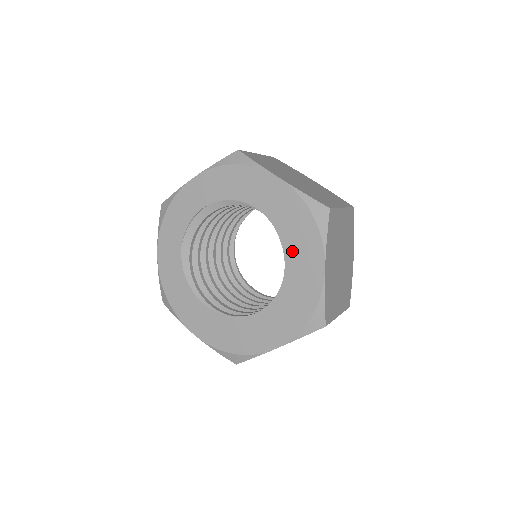
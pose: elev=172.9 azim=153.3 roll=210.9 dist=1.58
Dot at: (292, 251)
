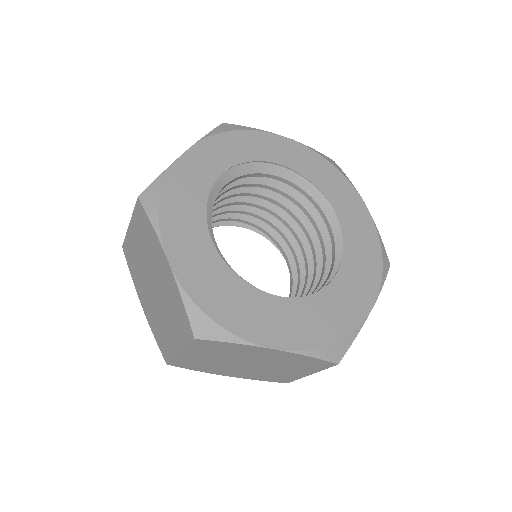
Dot at: (350, 269)
